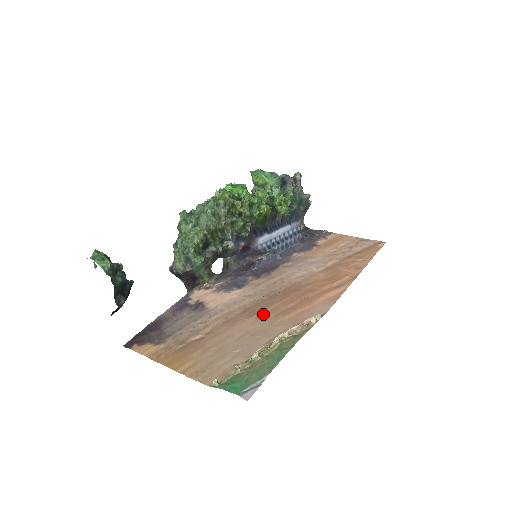
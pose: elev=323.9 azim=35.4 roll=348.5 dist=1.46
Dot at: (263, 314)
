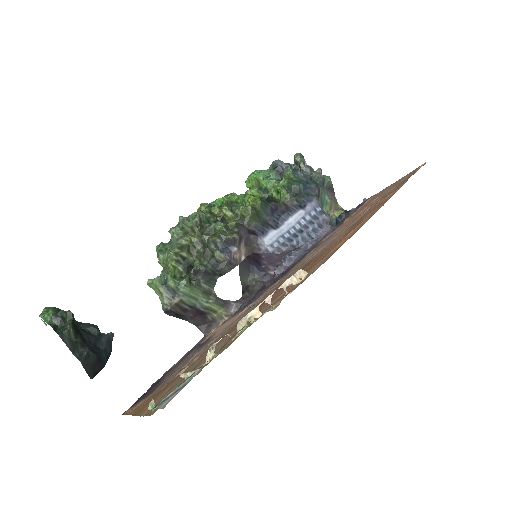
Dot at: occluded
